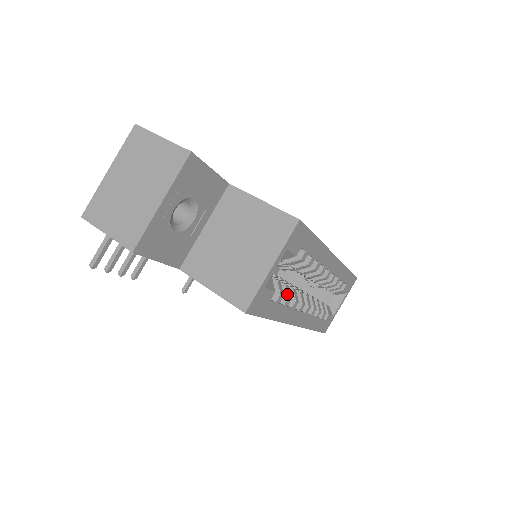
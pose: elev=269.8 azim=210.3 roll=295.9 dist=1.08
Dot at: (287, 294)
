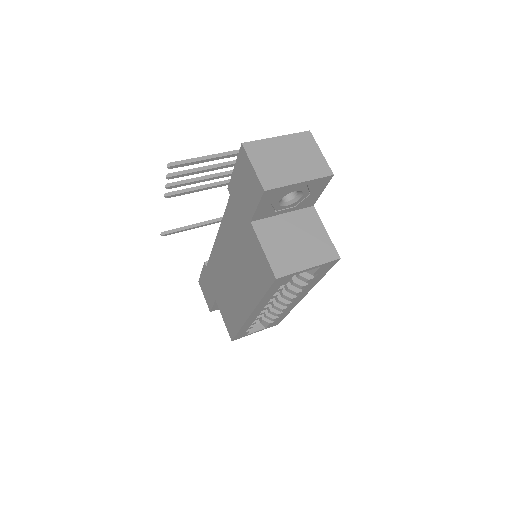
Dot at: occluded
